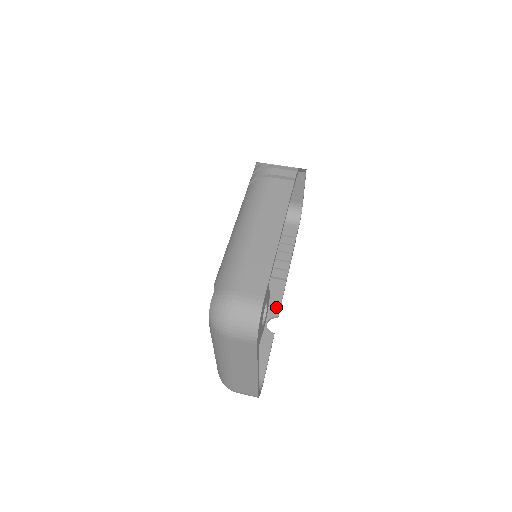
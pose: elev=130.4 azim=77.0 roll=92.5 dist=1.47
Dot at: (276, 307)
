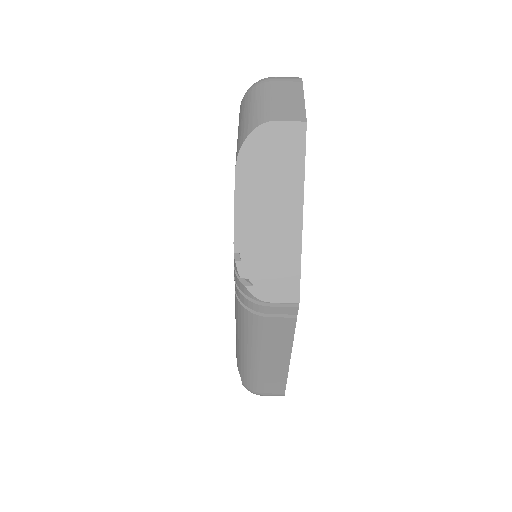
Dot at: occluded
